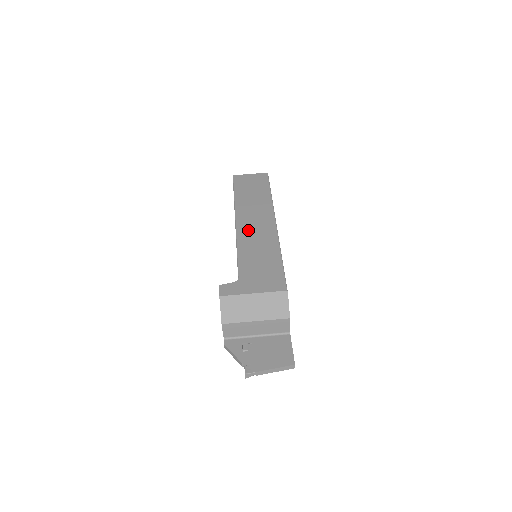
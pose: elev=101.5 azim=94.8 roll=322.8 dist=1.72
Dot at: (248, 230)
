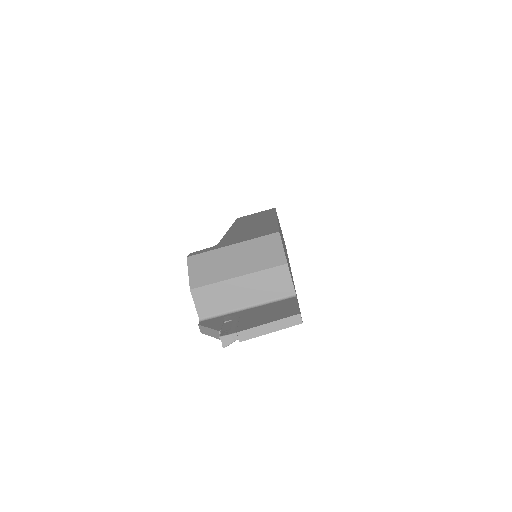
Dot at: (241, 227)
